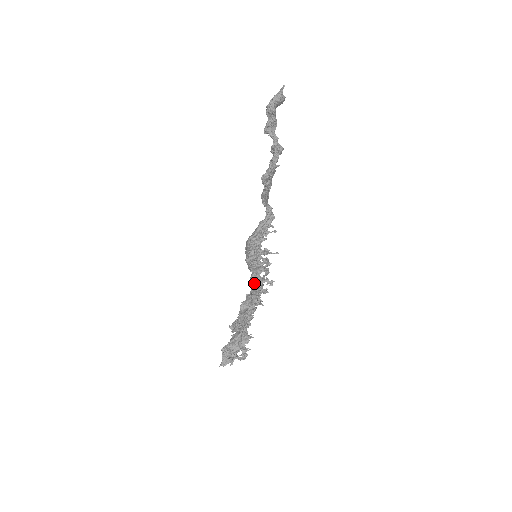
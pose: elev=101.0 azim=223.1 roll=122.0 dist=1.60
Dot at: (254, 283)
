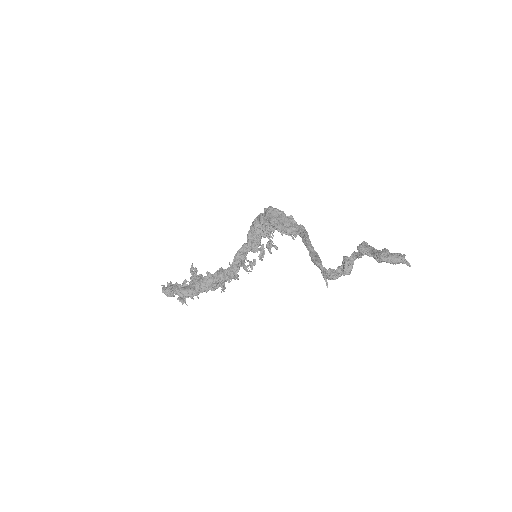
Dot at: (236, 264)
